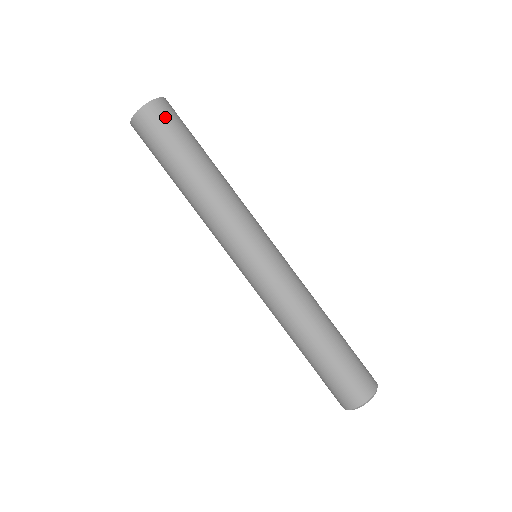
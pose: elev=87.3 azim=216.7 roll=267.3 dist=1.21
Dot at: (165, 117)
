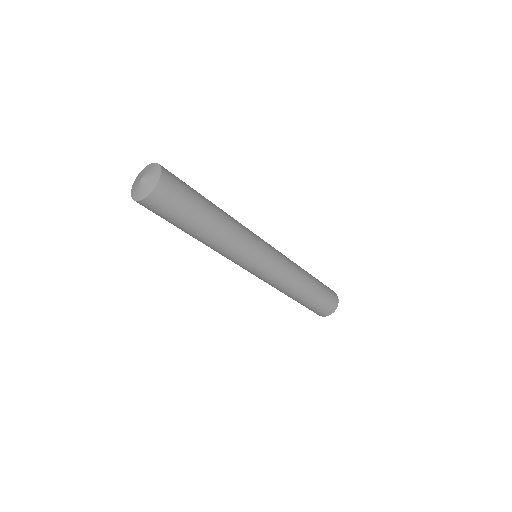
Dot at: (167, 202)
